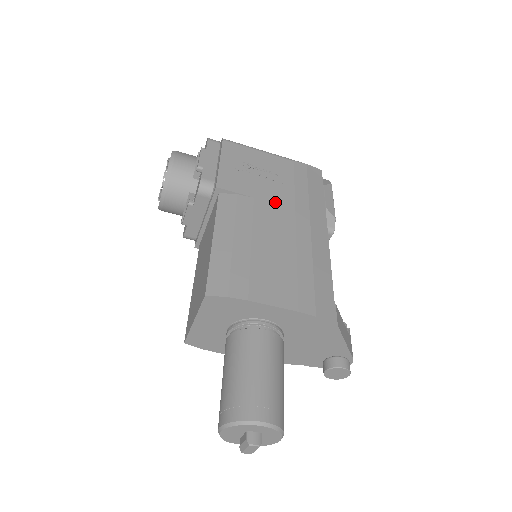
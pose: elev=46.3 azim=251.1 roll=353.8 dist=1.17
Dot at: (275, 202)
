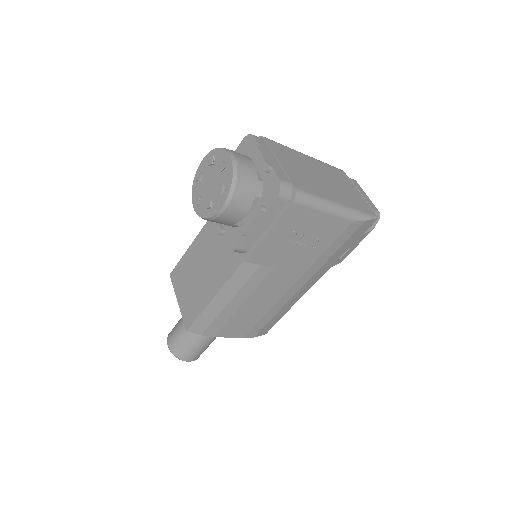
Dot at: (291, 269)
